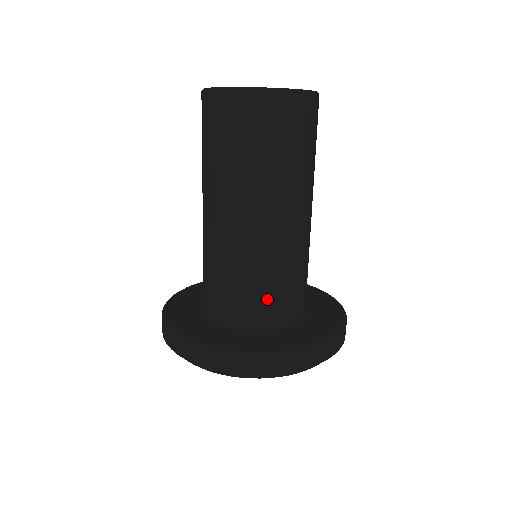
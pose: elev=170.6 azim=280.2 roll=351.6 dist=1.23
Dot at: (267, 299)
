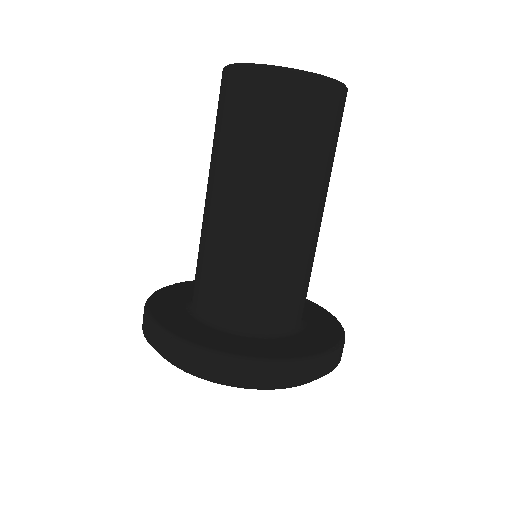
Dot at: (263, 301)
